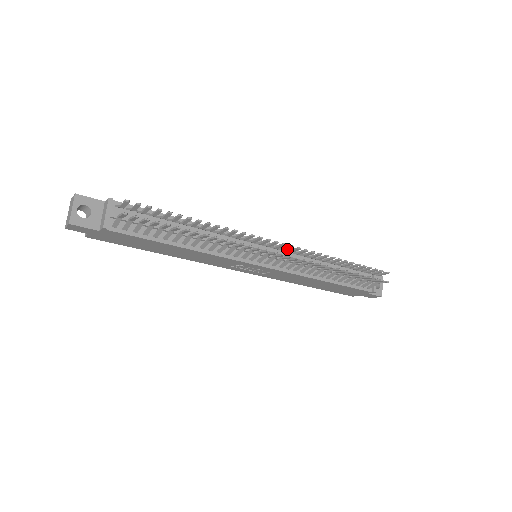
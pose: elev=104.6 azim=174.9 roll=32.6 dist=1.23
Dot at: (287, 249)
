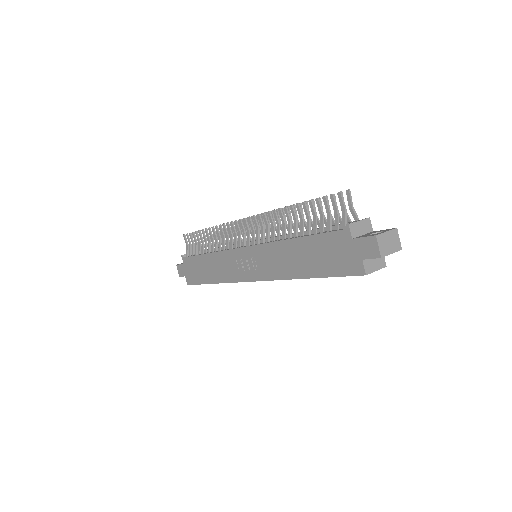
Dot at: (258, 223)
